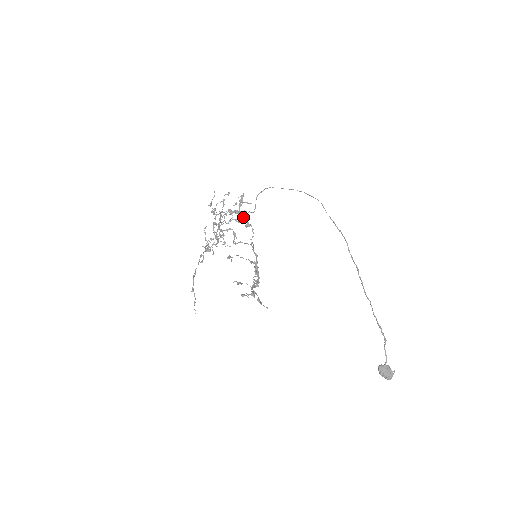
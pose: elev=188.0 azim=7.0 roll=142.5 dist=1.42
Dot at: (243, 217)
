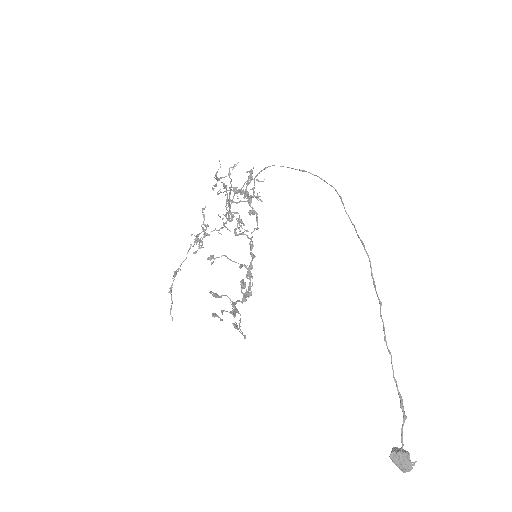
Dot at: (248, 200)
